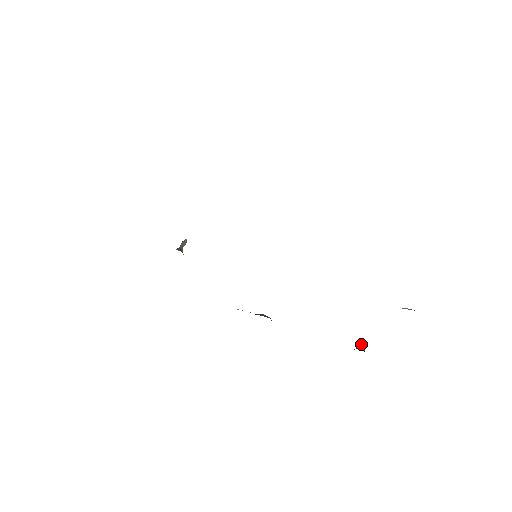
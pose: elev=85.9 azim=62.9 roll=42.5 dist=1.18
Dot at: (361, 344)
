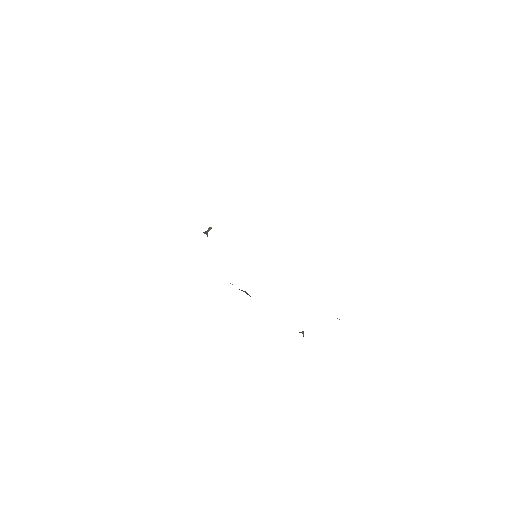
Dot at: (303, 331)
